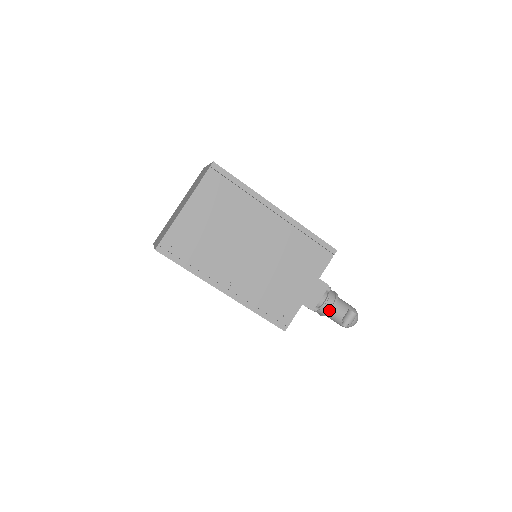
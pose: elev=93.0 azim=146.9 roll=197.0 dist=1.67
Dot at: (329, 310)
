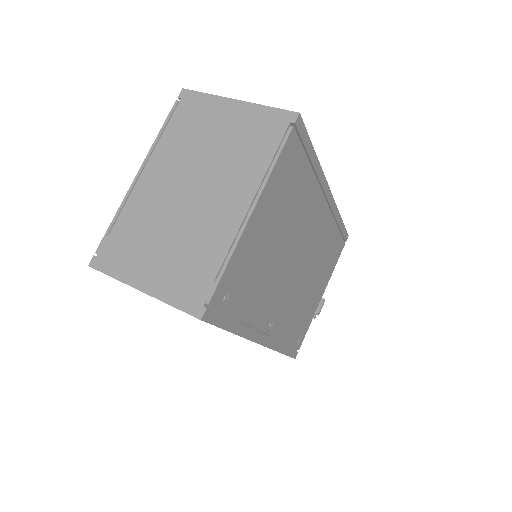
Dot at: occluded
